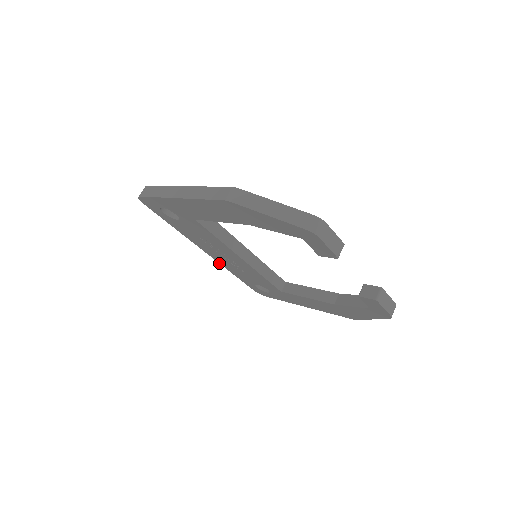
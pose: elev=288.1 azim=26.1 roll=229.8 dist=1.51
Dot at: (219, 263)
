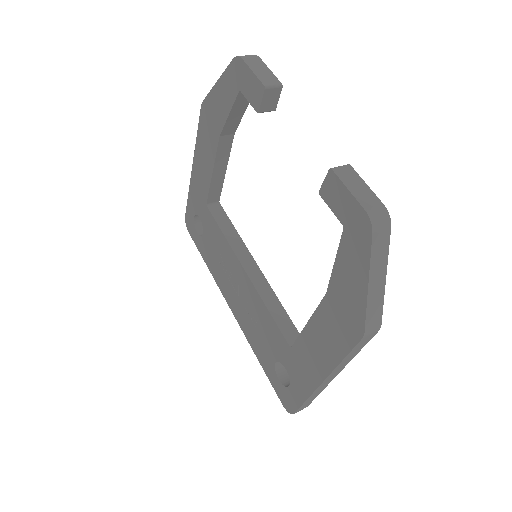
Dot at: occluded
